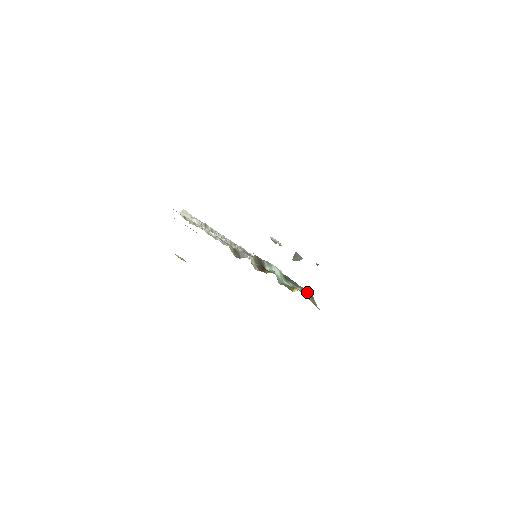
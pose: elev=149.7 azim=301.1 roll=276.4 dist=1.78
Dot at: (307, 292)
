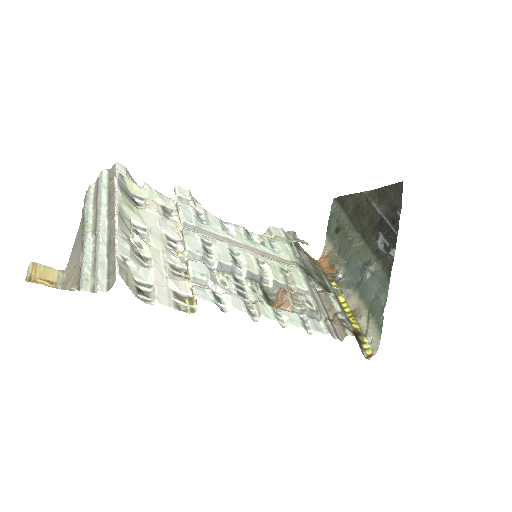
Dot at: occluded
